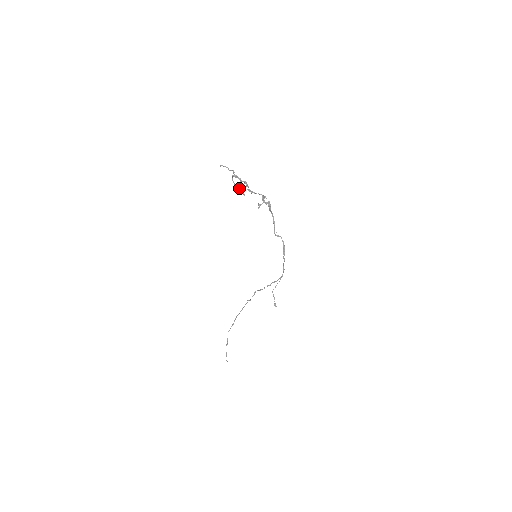
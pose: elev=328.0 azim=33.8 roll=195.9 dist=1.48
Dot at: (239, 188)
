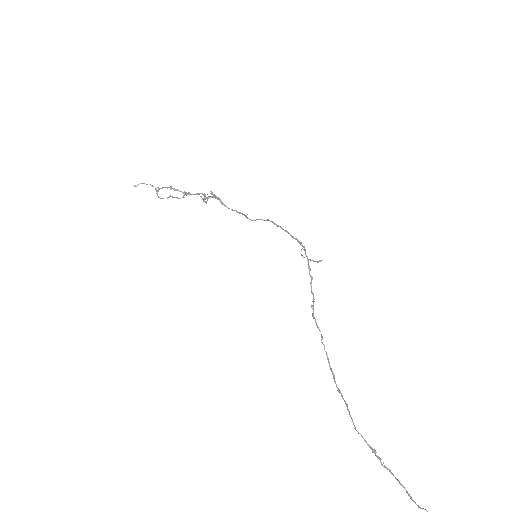
Dot at: occluded
